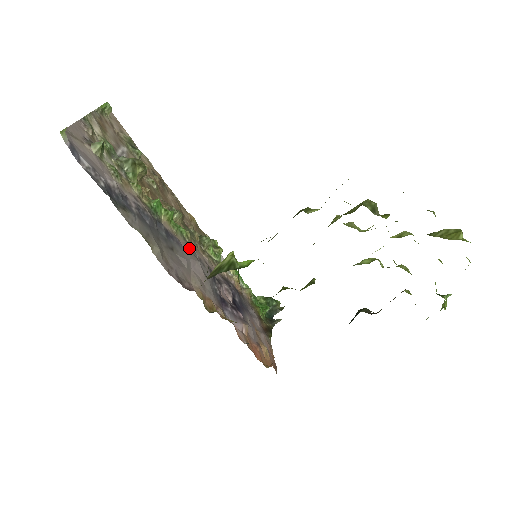
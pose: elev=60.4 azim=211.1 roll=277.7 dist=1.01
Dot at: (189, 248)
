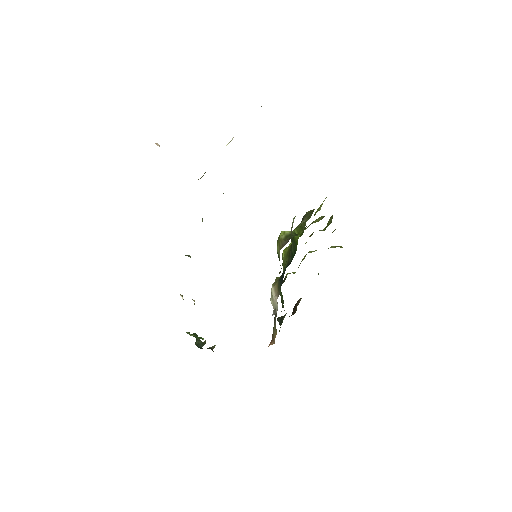
Dot at: occluded
